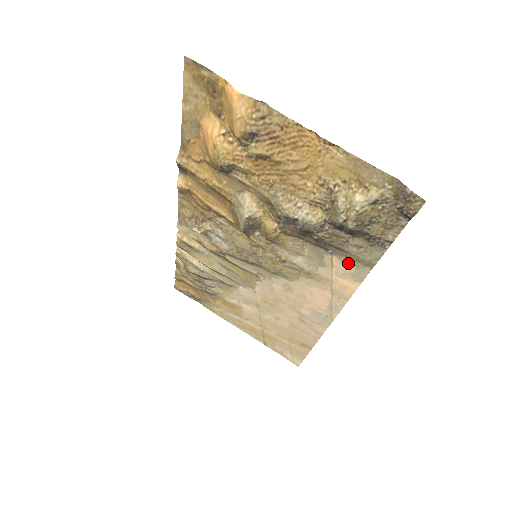
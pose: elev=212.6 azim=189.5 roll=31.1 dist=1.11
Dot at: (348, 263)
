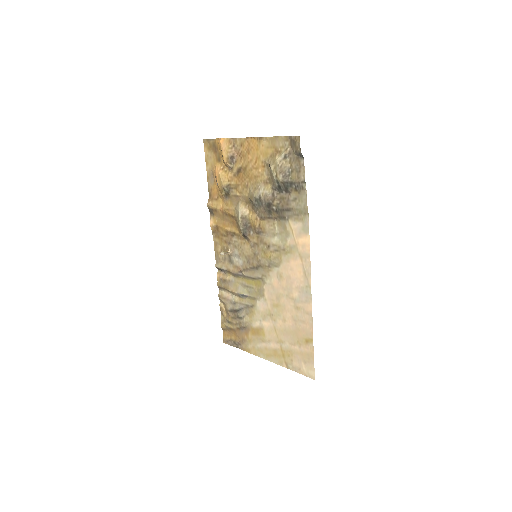
Dot at: (297, 221)
